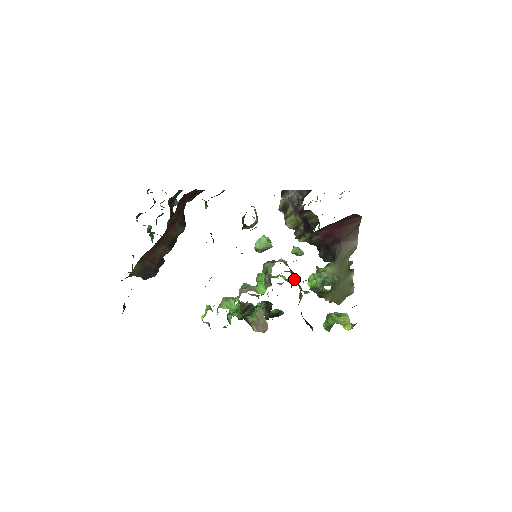
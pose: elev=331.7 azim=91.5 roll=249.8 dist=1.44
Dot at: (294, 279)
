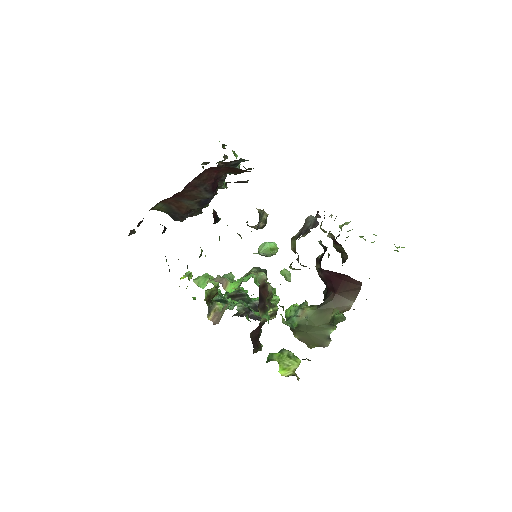
Dot at: (278, 298)
